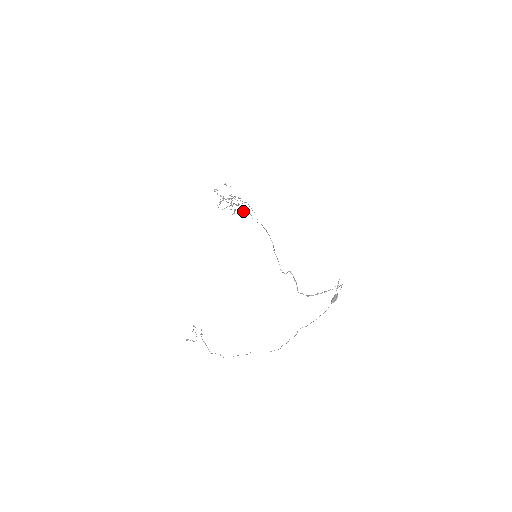
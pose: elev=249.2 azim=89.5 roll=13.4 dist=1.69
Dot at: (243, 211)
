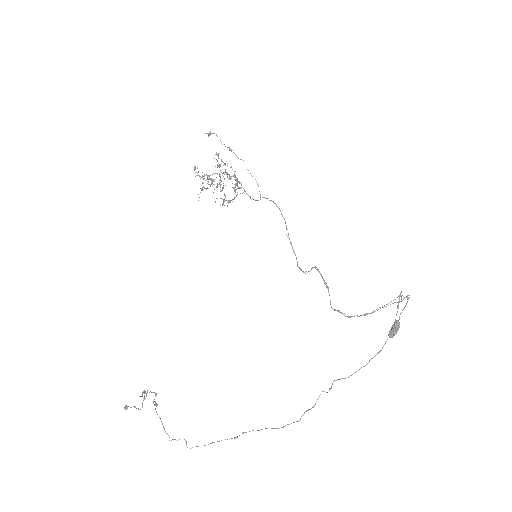
Dot at: occluded
